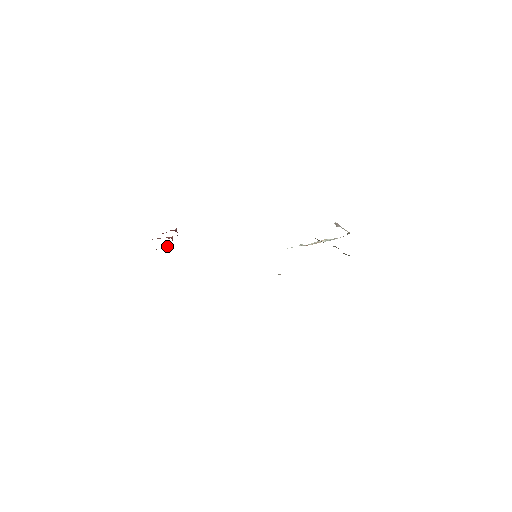
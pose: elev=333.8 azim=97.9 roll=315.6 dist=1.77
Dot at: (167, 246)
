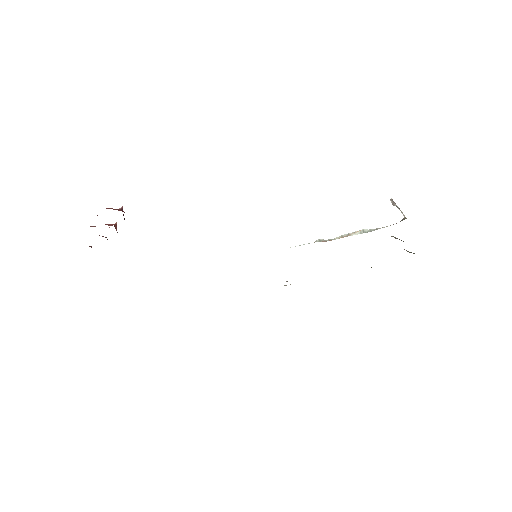
Dot at: occluded
